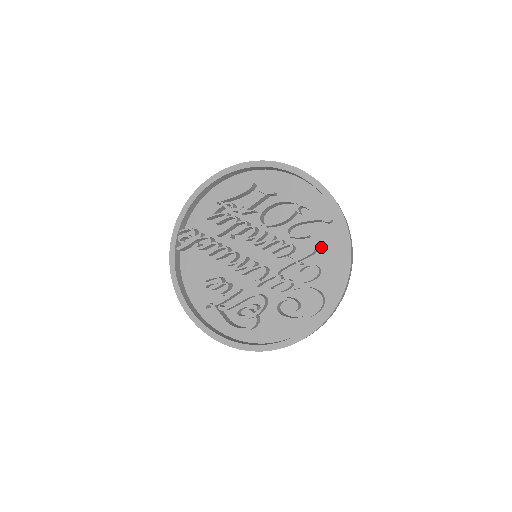
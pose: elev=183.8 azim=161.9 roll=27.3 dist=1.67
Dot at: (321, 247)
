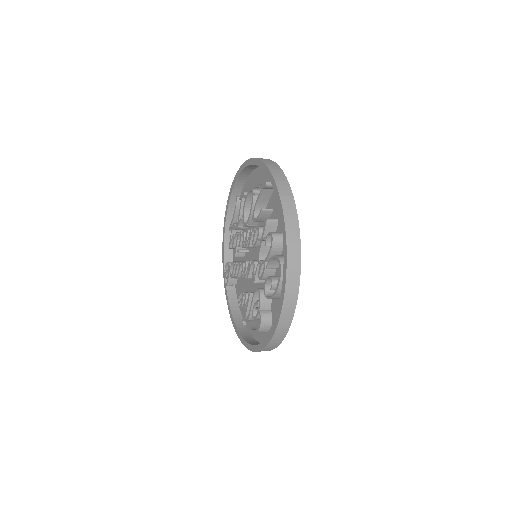
Dot at: (279, 213)
